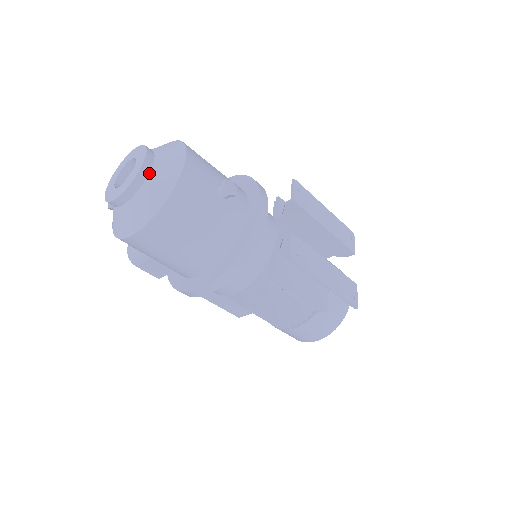
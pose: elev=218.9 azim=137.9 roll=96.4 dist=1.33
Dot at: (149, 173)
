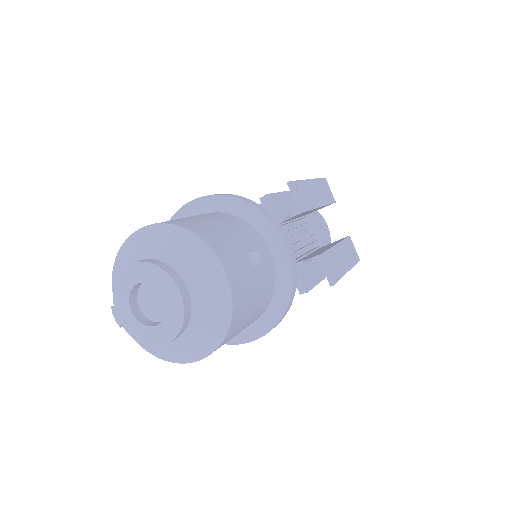
Dot at: (191, 304)
